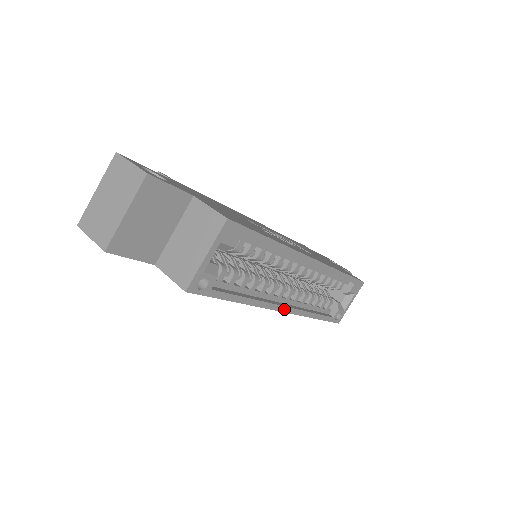
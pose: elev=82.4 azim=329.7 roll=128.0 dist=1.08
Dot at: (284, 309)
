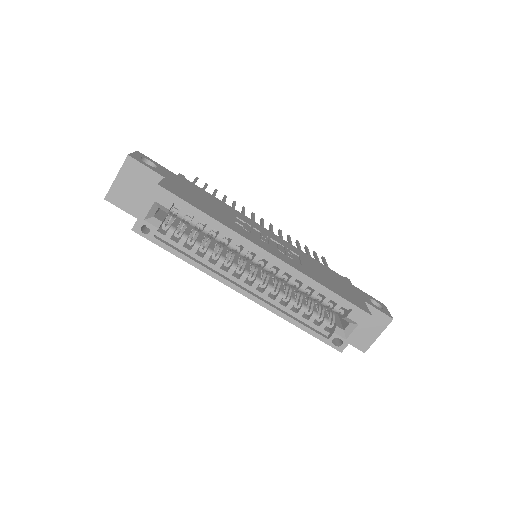
Dot at: (243, 292)
